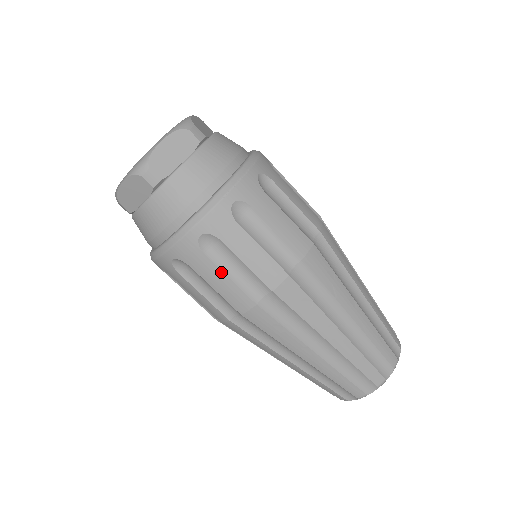
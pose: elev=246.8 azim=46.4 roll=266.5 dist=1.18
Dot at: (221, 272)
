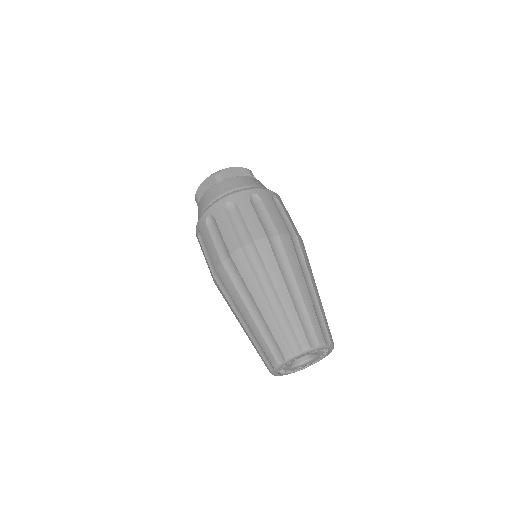
Dot at: (230, 223)
